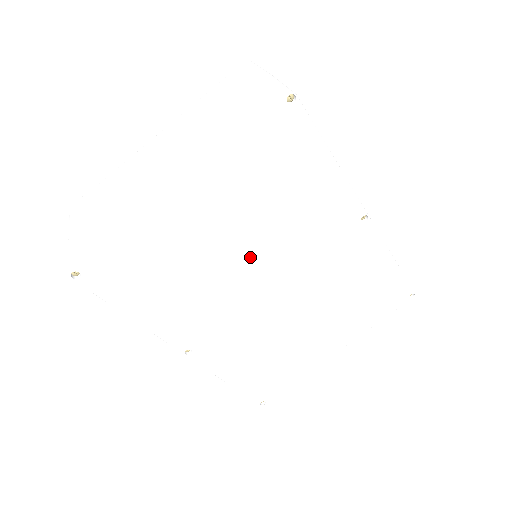
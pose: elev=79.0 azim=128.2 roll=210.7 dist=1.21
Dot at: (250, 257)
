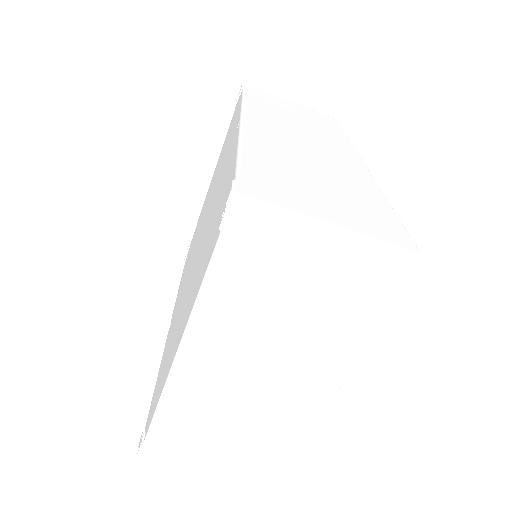
Dot at: occluded
